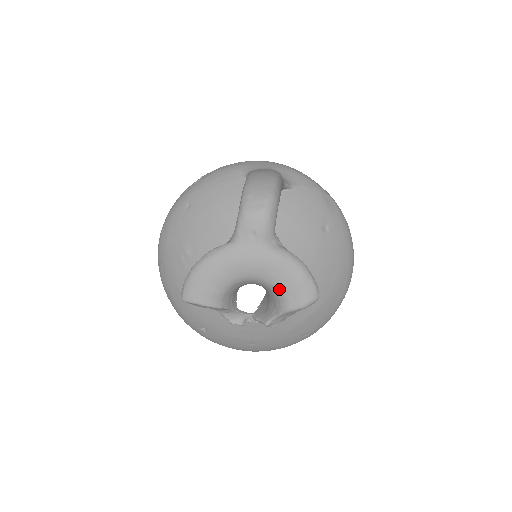
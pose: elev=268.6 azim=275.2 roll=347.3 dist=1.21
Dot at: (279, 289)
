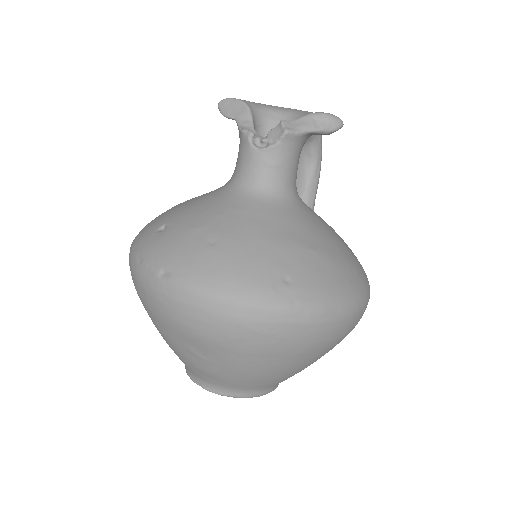
Dot at: occluded
